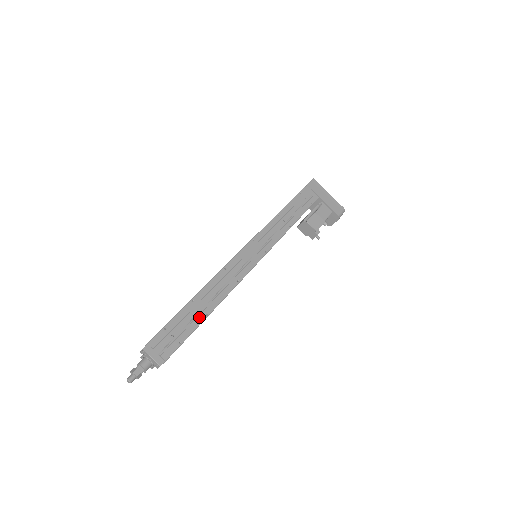
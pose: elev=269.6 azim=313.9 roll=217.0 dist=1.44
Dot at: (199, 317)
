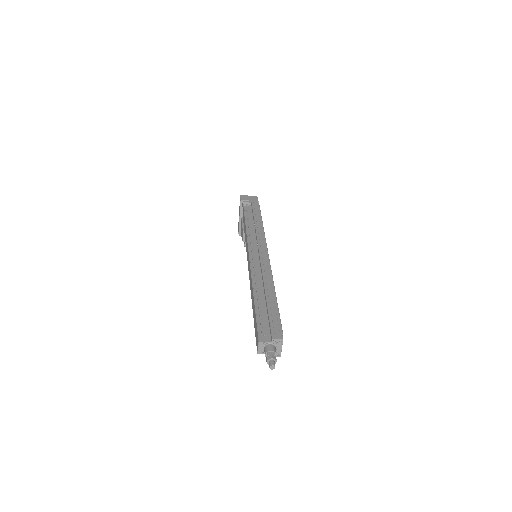
Dot at: occluded
